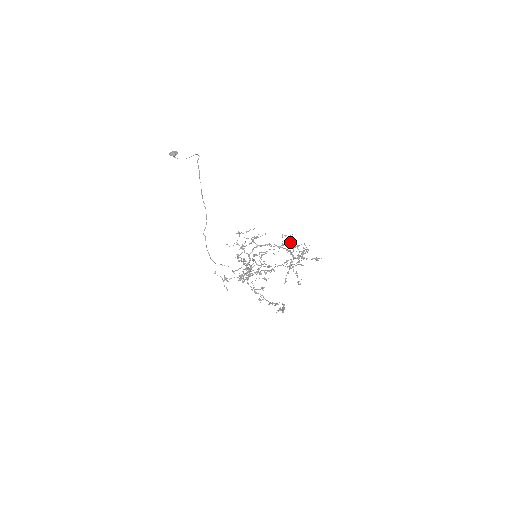
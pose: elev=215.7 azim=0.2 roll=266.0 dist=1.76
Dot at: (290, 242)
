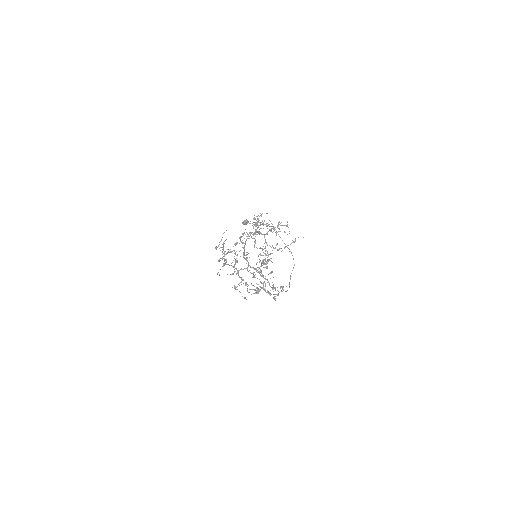
Dot at: (261, 224)
